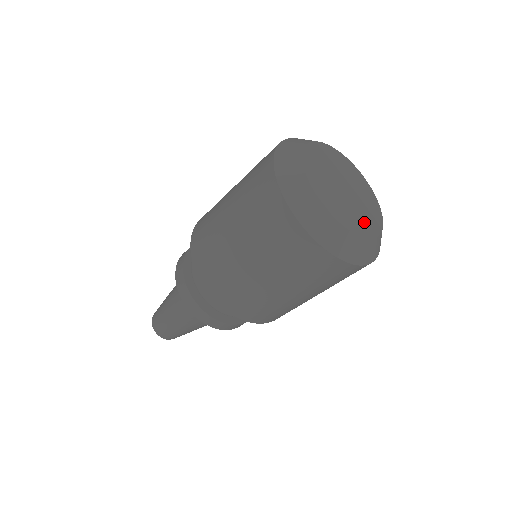
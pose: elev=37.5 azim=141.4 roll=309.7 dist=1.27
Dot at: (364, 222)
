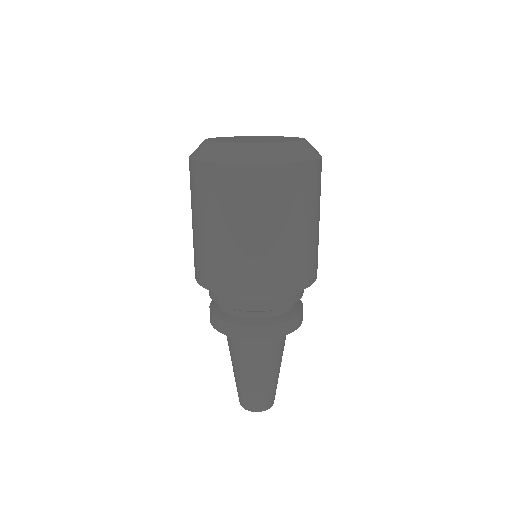
Dot at: occluded
